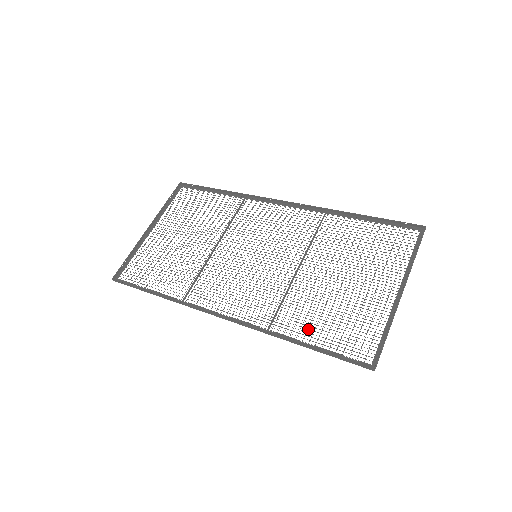
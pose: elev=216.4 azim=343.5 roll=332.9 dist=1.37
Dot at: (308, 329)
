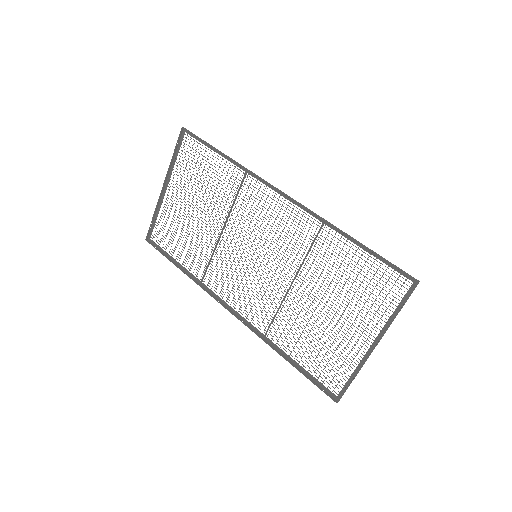
Dot at: (294, 348)
